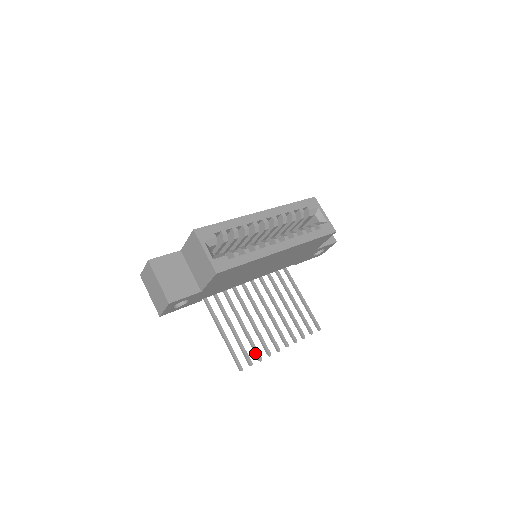
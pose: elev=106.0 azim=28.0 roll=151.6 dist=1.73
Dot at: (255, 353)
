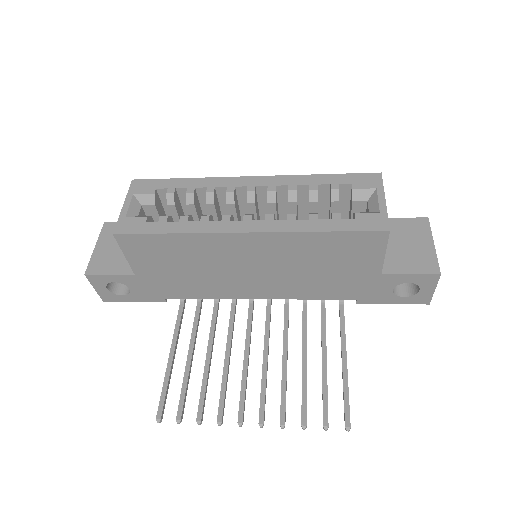
Dot at: (198, 408)
